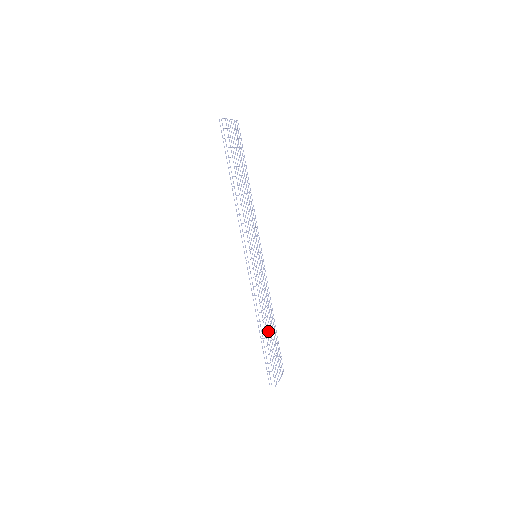
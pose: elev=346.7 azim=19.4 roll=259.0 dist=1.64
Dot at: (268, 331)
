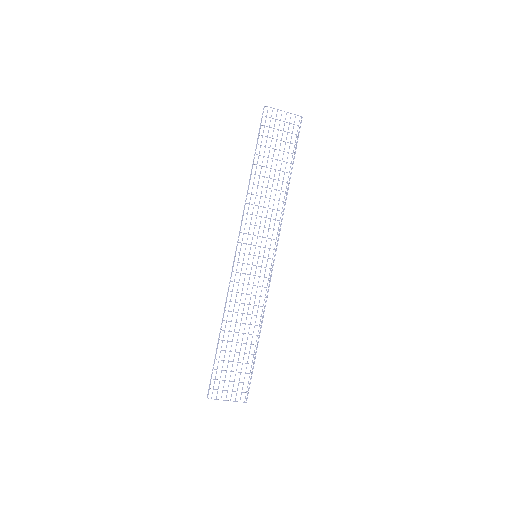
Dot at: occluded
